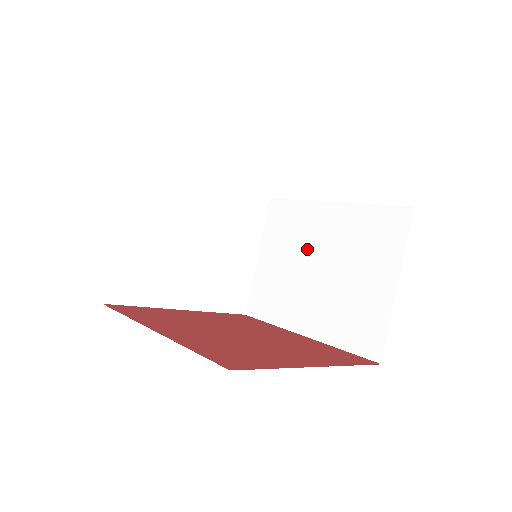
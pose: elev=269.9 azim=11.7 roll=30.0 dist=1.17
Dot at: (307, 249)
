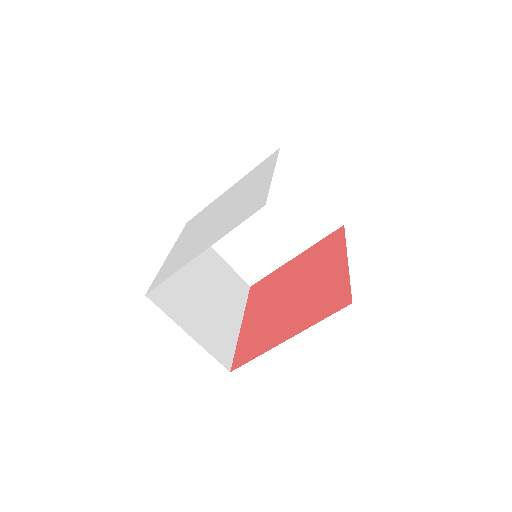
Dot at: occluded
